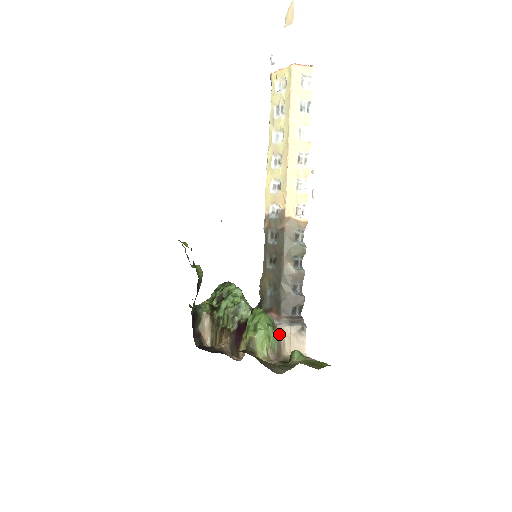
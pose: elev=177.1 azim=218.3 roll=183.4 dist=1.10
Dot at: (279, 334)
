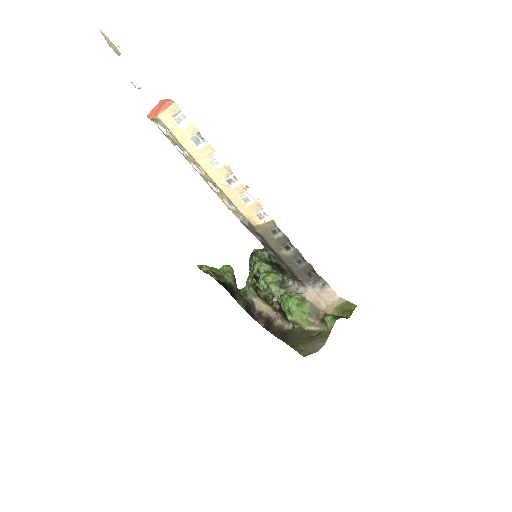
Dot at: (309, 301)
